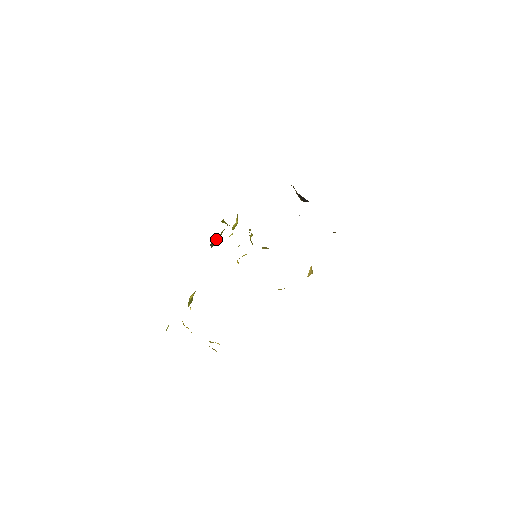
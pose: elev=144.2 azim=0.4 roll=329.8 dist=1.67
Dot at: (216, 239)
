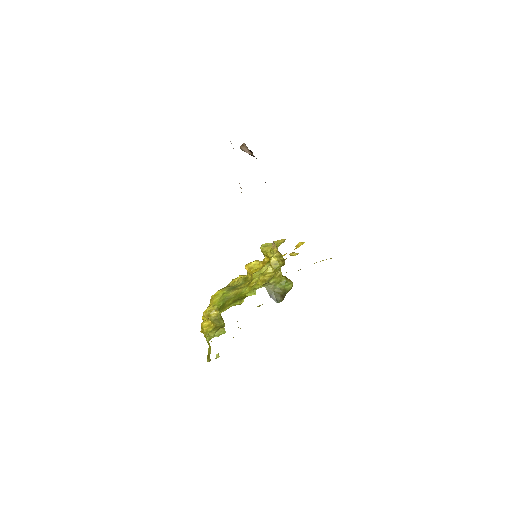
Dot at: (275, 291)
